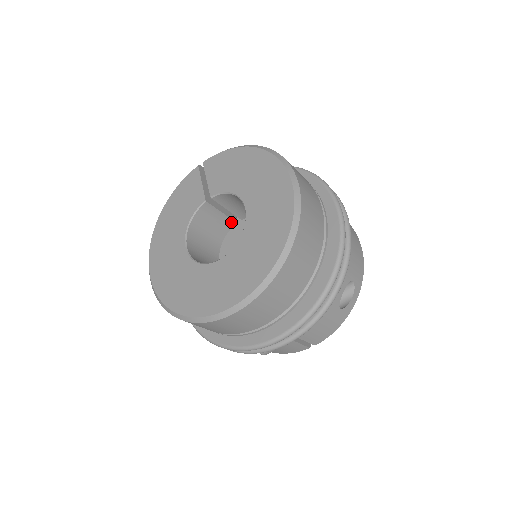
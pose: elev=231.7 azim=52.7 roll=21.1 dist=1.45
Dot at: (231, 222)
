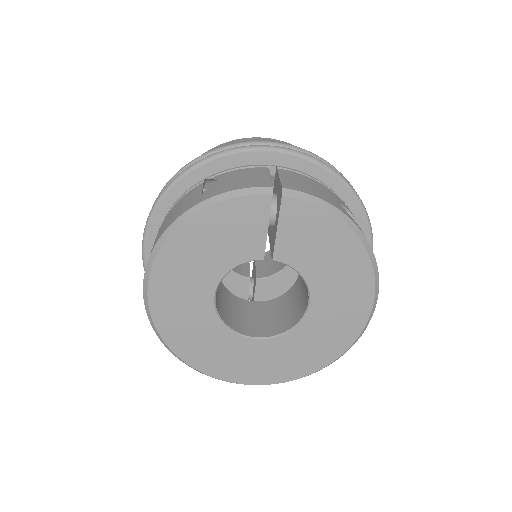
Dot at: occluded
